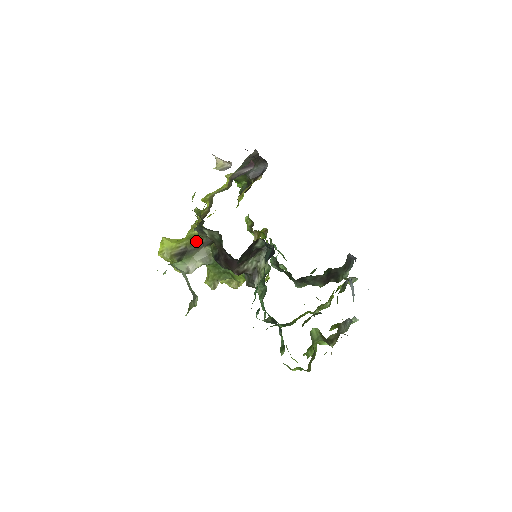
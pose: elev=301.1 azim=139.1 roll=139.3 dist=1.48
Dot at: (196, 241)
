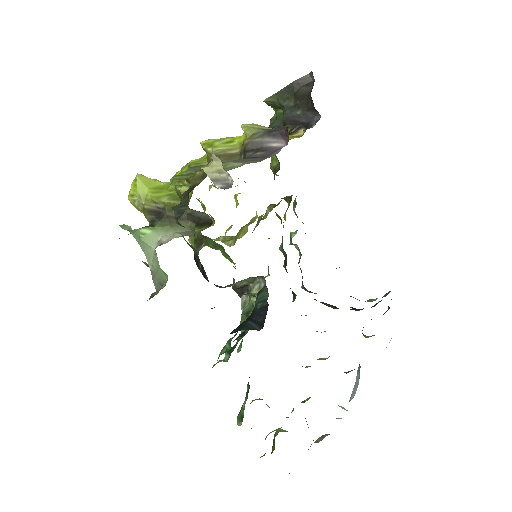
Dot at: occluded
